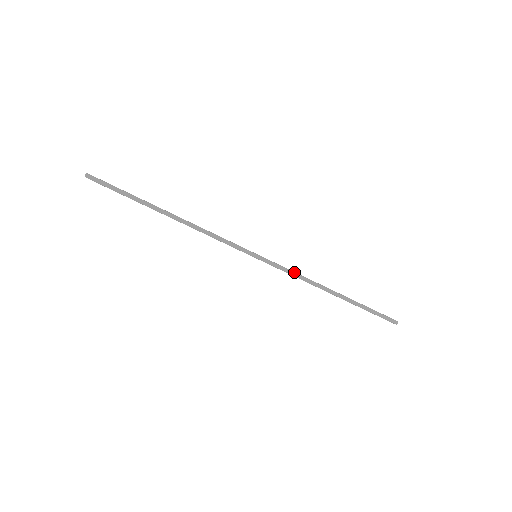
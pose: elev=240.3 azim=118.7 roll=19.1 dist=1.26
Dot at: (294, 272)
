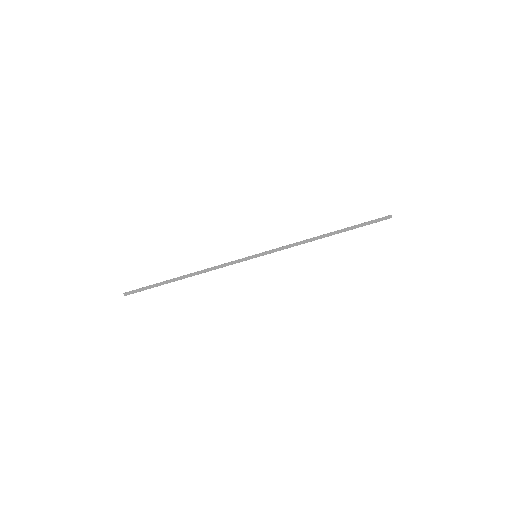
Dot at: (288, 245)
